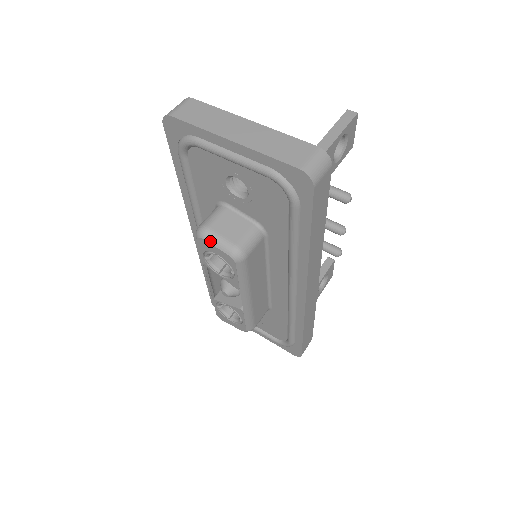
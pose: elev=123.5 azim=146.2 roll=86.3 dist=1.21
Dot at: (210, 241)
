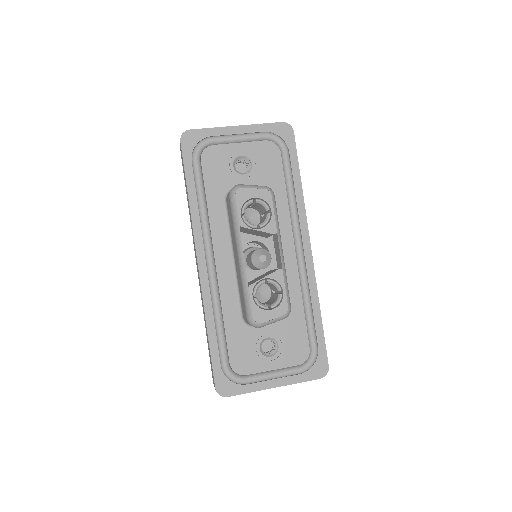
Dot at: (247, 187)
